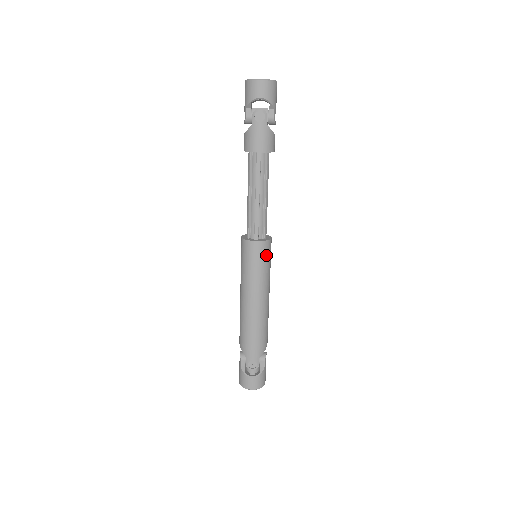
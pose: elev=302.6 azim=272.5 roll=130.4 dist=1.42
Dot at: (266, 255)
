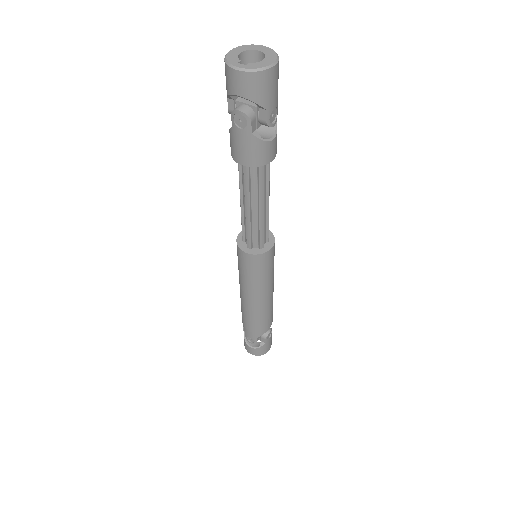
Dot at: (260, 266)
